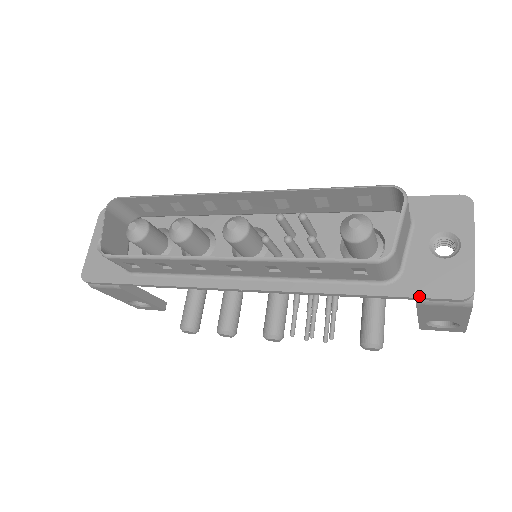
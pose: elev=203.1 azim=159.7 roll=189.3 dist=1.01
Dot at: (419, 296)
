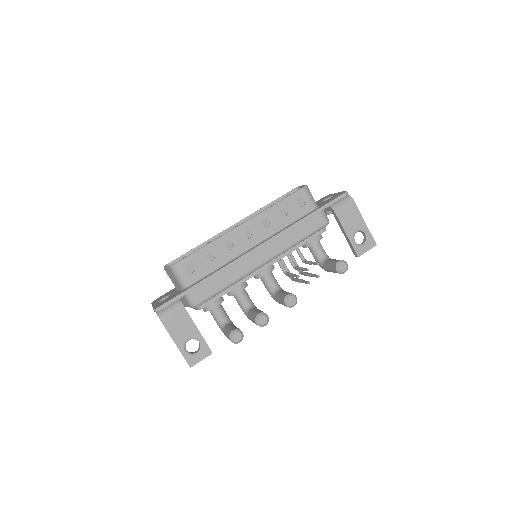
Dot at: (330, 201)
